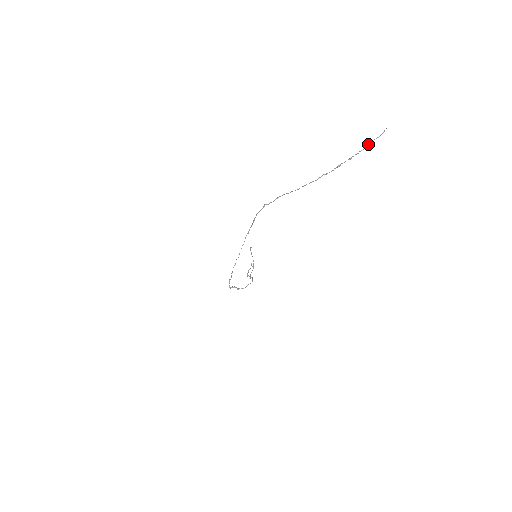
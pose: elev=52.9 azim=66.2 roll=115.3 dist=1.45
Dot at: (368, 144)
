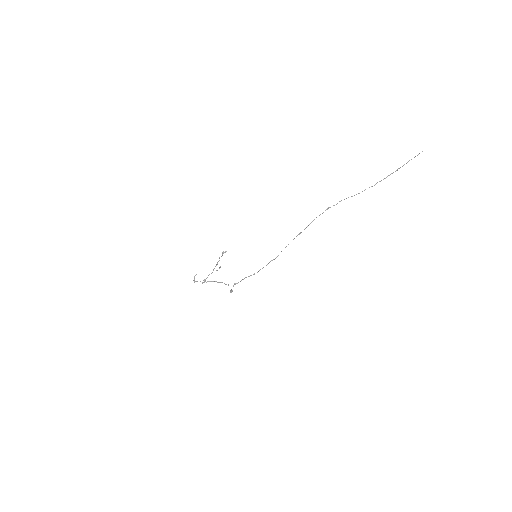
Dot at: occluded
